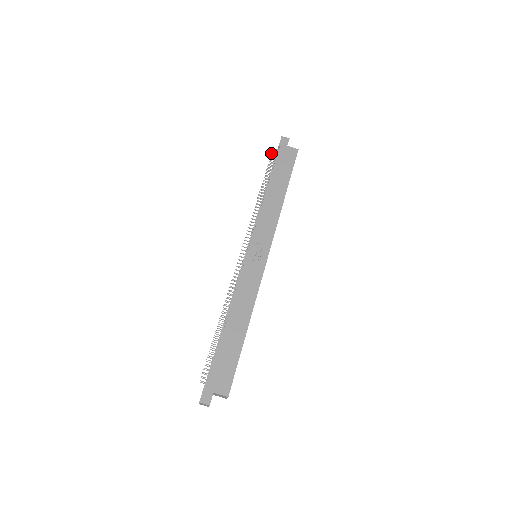
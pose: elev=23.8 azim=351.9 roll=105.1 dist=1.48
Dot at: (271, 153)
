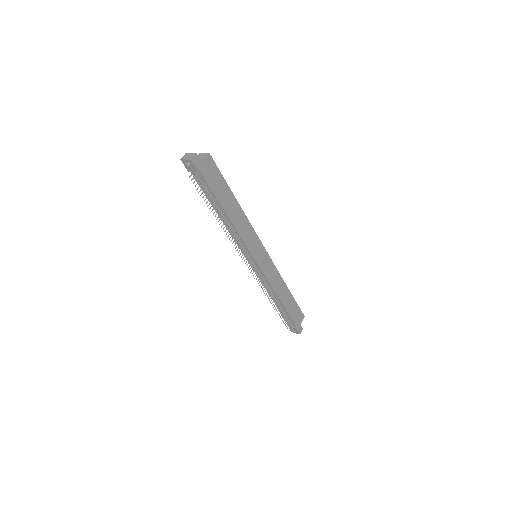
Dot at: occluded
